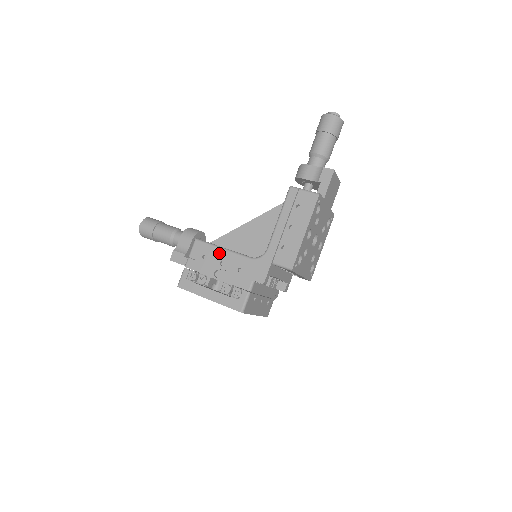
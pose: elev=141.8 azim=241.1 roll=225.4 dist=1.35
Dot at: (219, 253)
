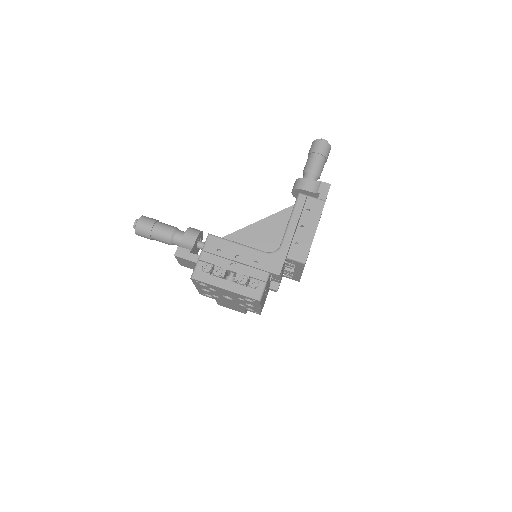
Dot at: (234, 247)
